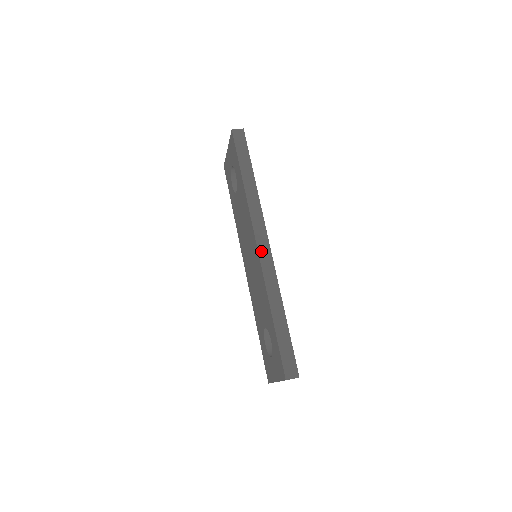
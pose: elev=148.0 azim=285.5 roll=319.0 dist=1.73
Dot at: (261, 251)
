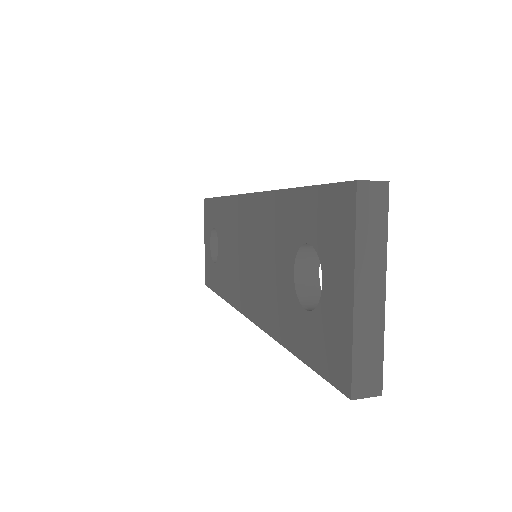
Dot at: occluded
